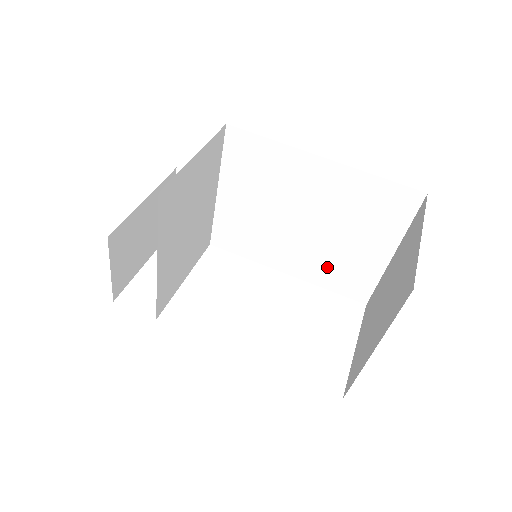
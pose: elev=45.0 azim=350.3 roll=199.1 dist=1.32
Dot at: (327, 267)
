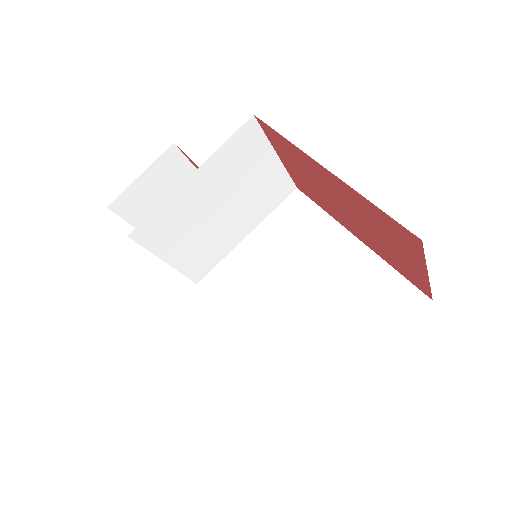
Dot at: (292, 352)
